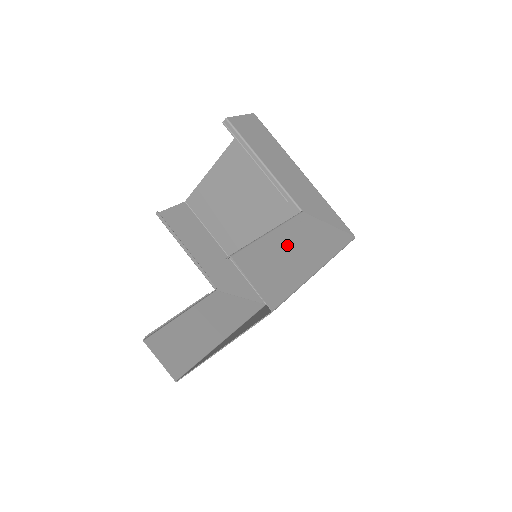
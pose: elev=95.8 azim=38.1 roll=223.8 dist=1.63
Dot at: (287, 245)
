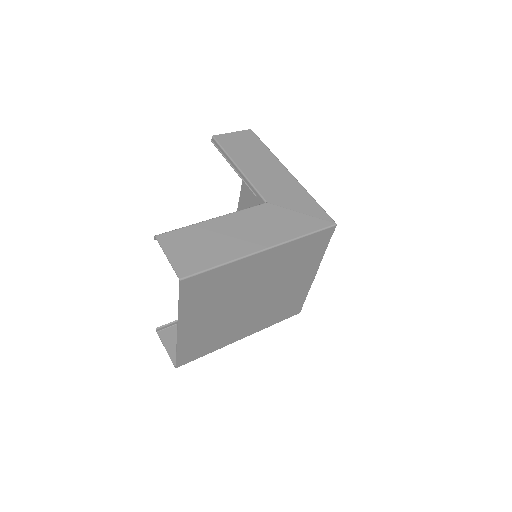
Dot at: (229, 229)
